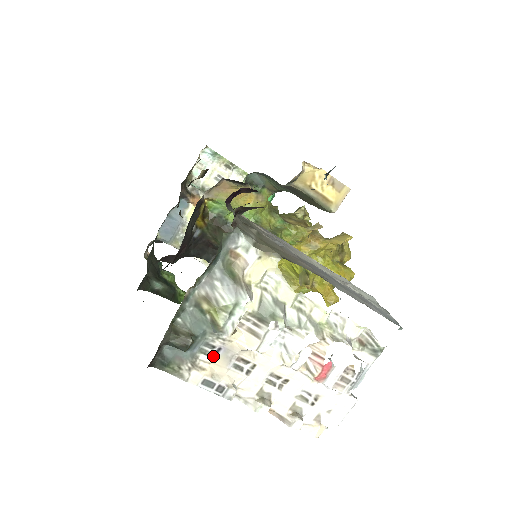
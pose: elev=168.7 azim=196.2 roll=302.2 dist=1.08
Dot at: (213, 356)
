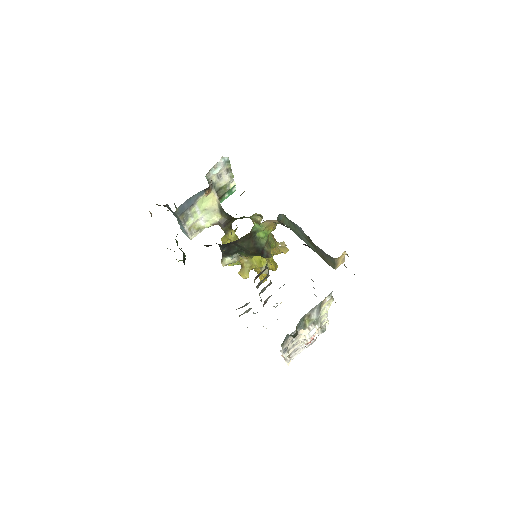
Dot at: (291, 337)
